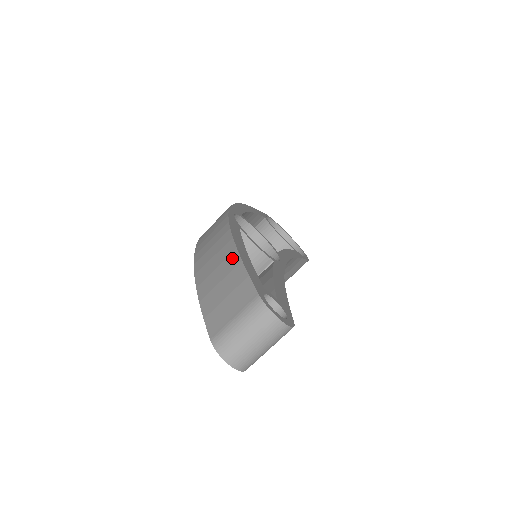
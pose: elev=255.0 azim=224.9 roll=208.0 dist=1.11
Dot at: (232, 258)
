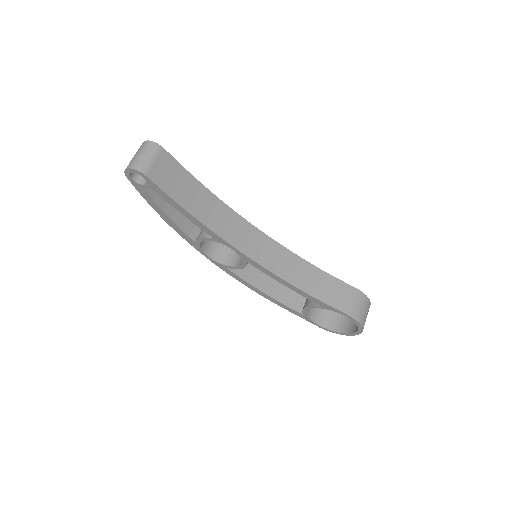
Dot at: occluded
